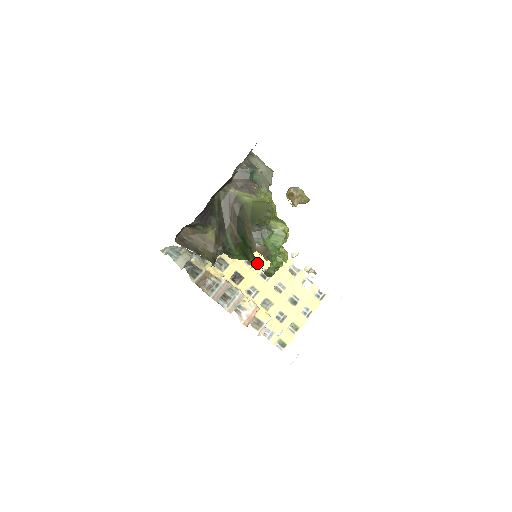
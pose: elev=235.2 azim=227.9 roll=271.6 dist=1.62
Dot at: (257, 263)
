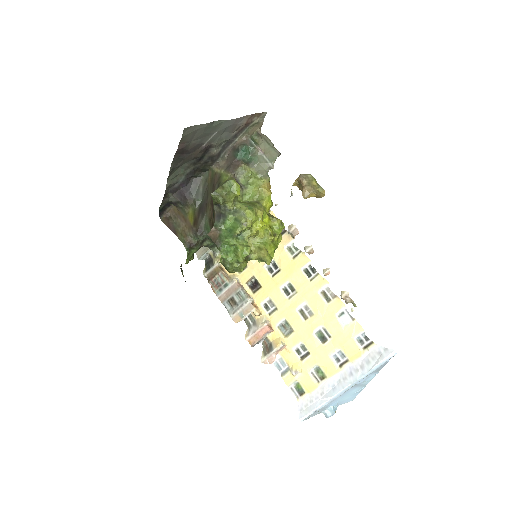
Dot at: occluded
